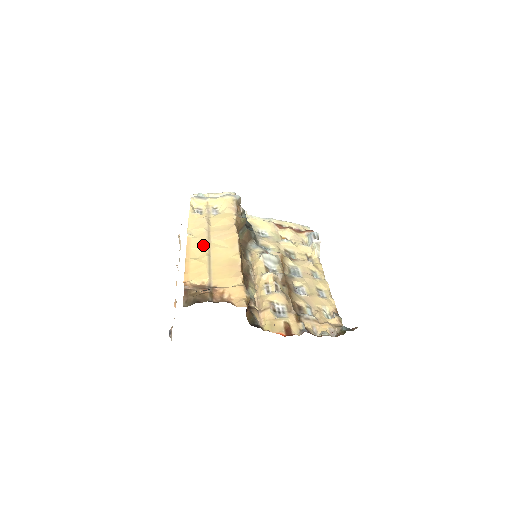
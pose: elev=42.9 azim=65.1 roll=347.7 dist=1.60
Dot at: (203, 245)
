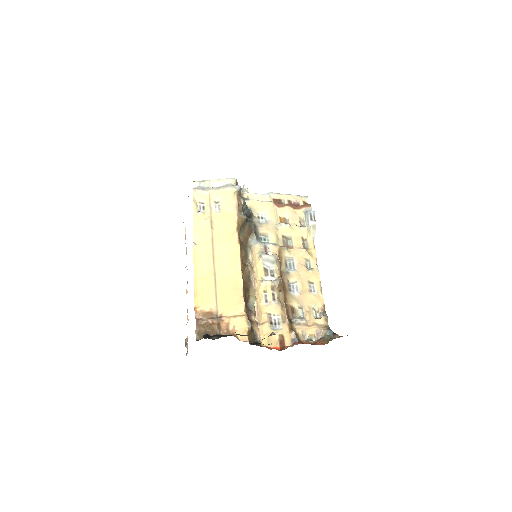
Dot at: (208, 261)
